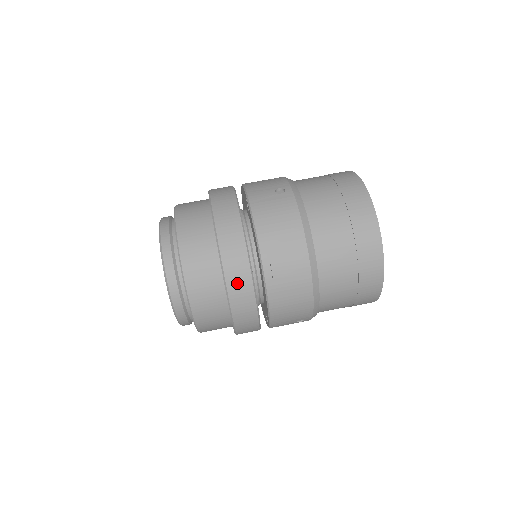
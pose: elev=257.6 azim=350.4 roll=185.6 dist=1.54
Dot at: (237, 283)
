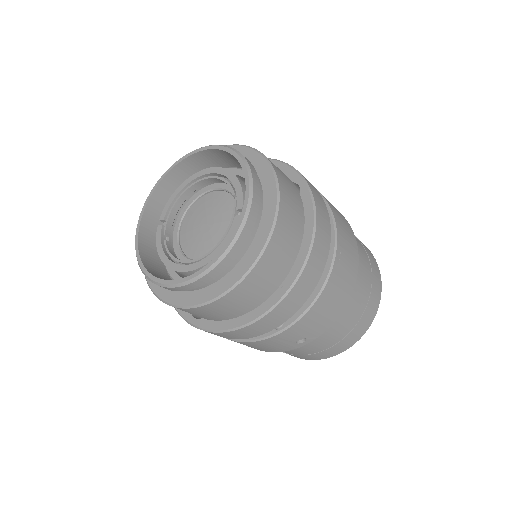
Dot at: (320, 244)
